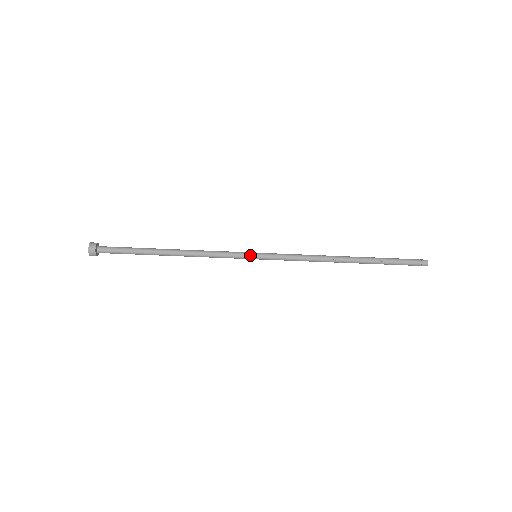
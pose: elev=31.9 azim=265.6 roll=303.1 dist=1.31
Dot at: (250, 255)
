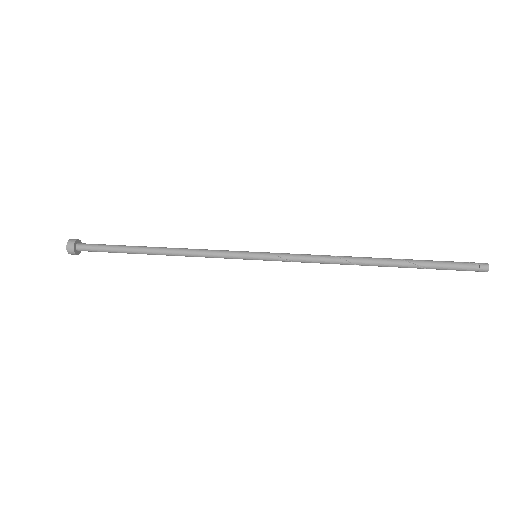
Dot at: (248, 257)
